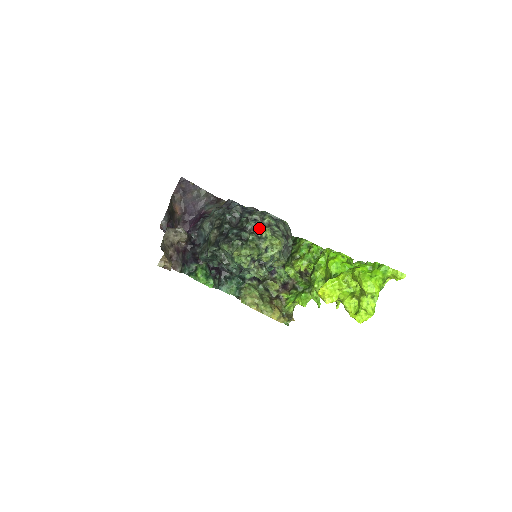
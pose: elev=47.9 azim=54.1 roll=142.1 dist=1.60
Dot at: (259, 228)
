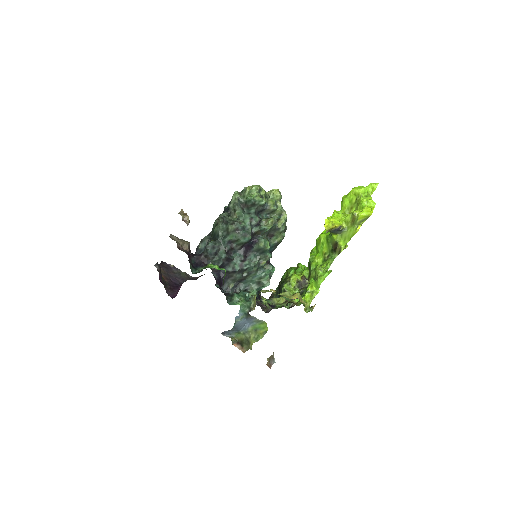
Dot at: occluded
